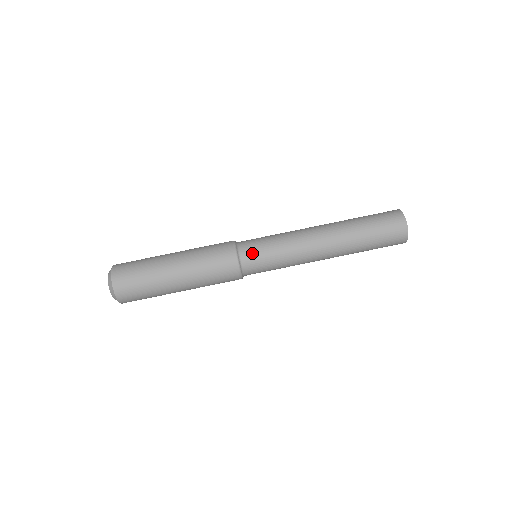
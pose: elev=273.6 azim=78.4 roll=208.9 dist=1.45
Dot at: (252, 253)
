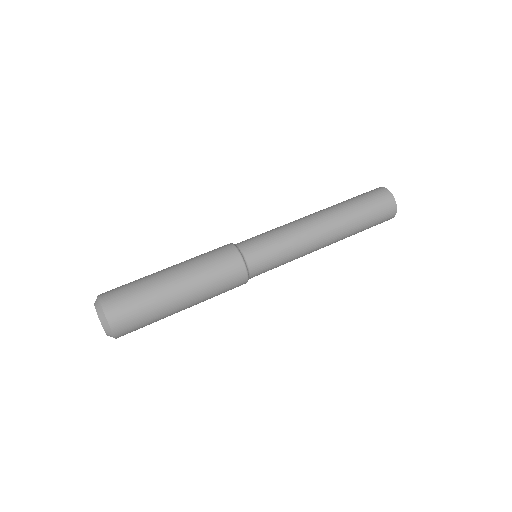
Dot at: (255, 248)
